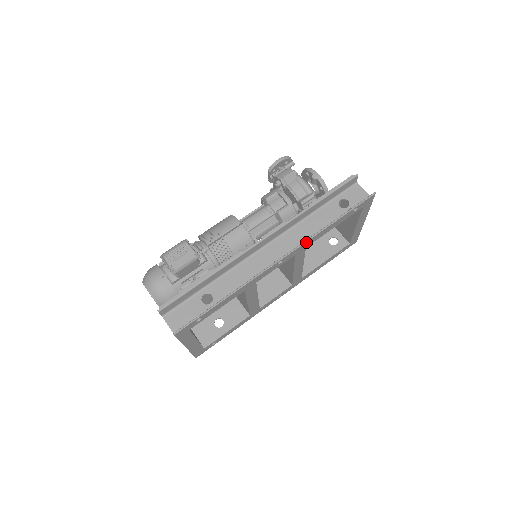
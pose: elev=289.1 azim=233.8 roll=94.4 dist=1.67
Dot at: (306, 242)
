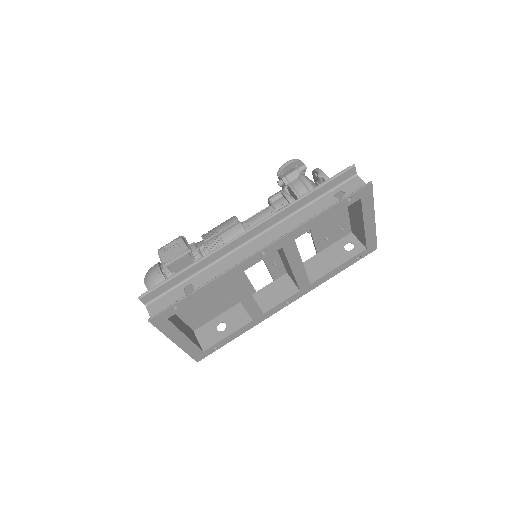
Dot at: (291, 232)
